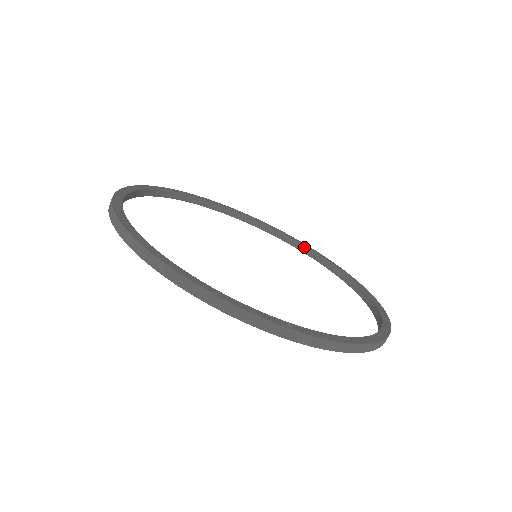
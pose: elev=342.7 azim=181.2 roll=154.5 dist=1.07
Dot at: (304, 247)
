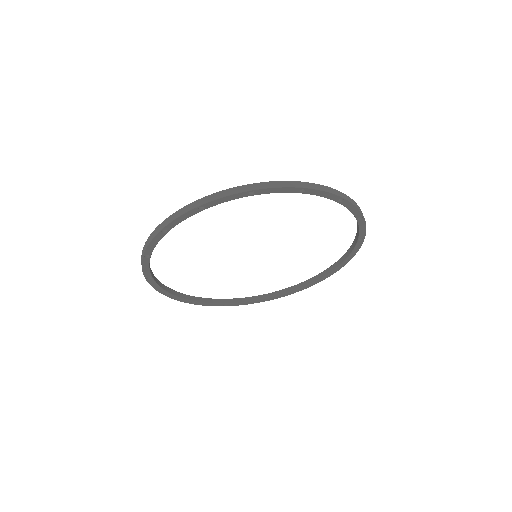
Dot at: (354, 242)
